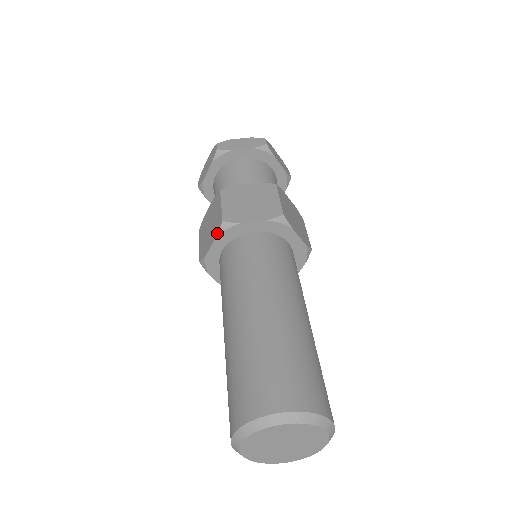
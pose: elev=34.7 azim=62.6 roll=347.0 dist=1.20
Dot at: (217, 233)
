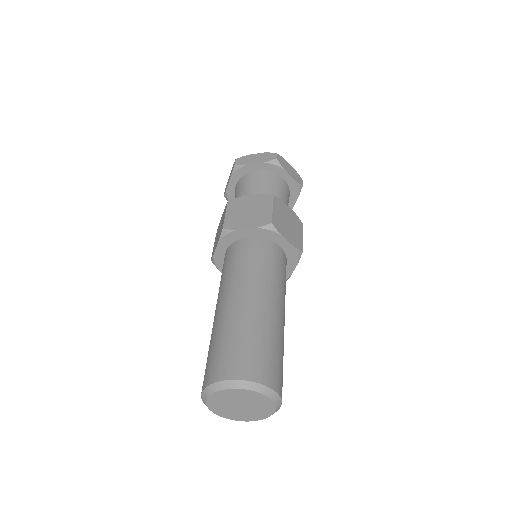
Dot at: (219, 238)
